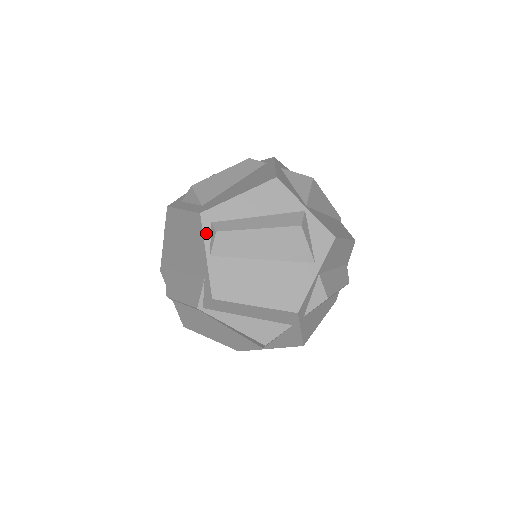
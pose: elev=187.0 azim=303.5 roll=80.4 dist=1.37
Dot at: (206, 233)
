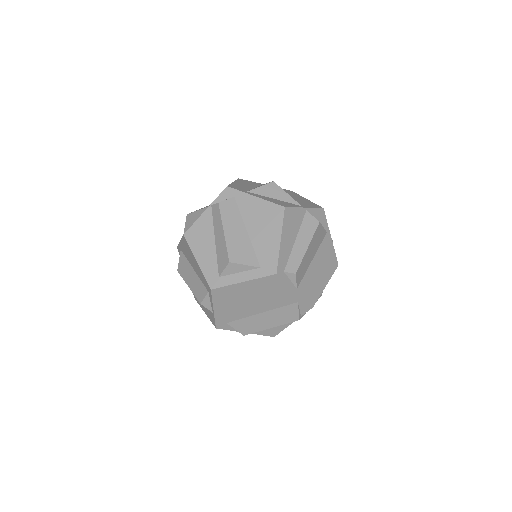
Dot at: (287, 280)
